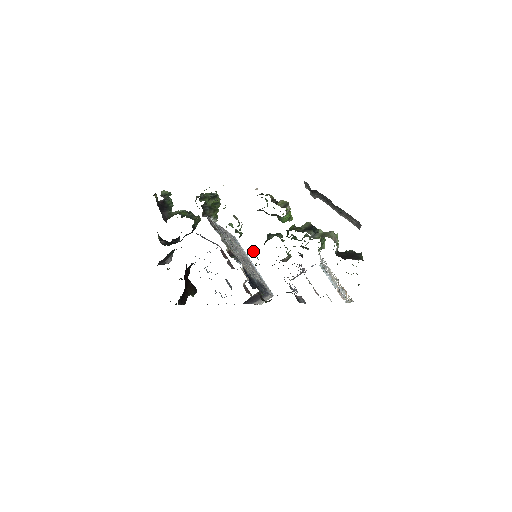
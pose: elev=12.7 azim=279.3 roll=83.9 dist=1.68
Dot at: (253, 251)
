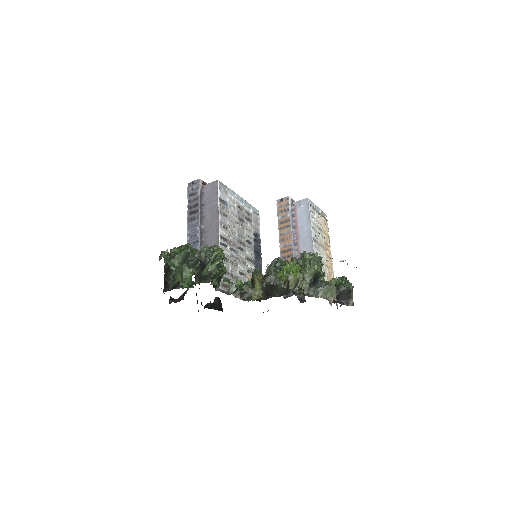
Dot at: (261, 289)
